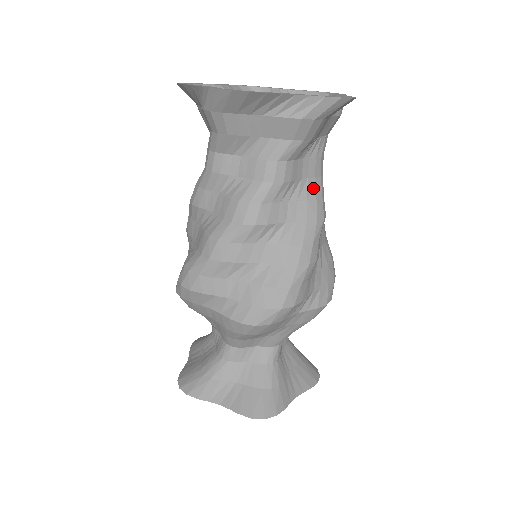
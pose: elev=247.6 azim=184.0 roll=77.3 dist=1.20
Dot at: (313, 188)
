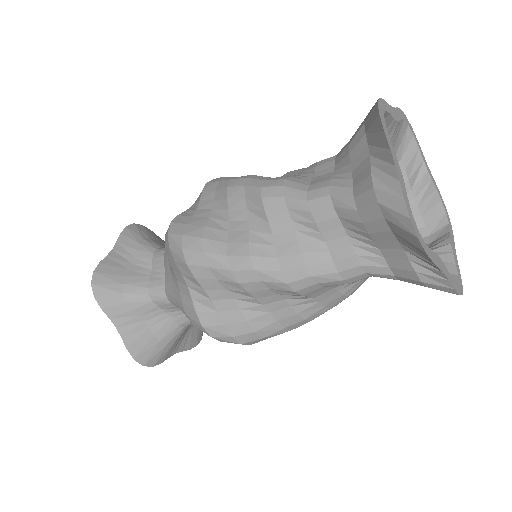
Dot at: (356, 286)
